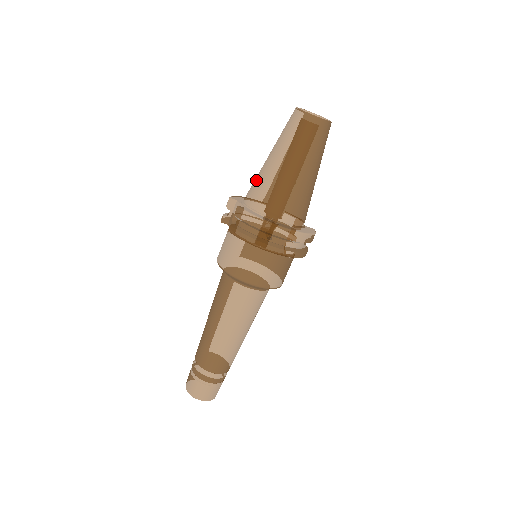
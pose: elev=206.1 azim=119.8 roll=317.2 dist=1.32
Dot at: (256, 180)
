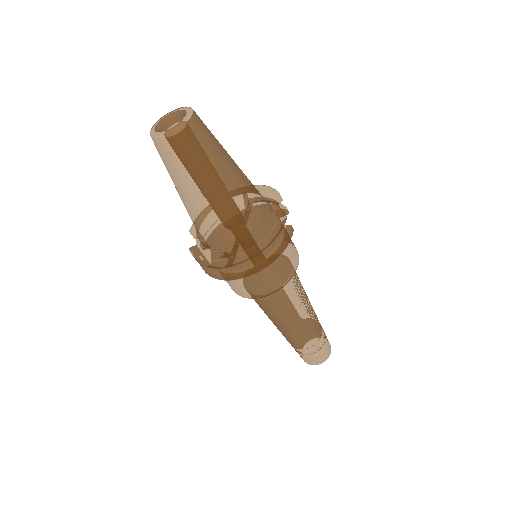
Dot at: occluded
